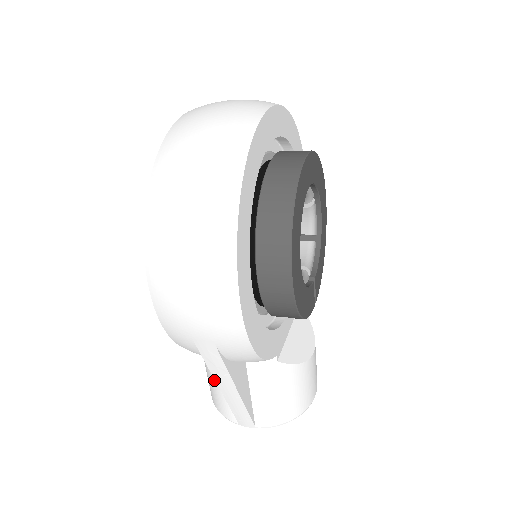
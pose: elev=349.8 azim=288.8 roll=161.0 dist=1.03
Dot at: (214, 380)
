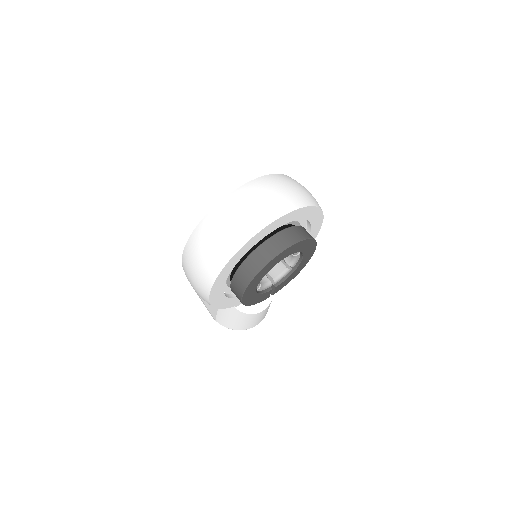
Dot at: occluded
